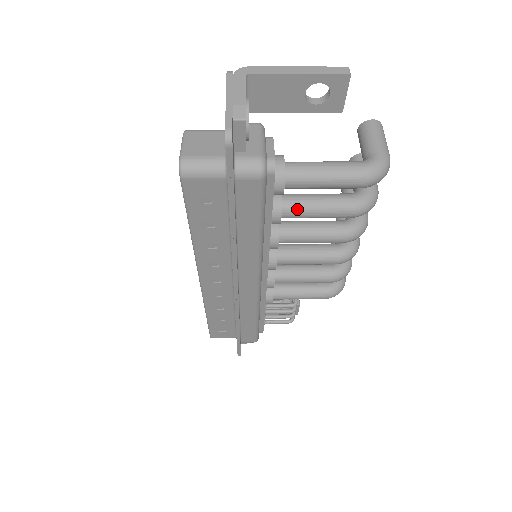
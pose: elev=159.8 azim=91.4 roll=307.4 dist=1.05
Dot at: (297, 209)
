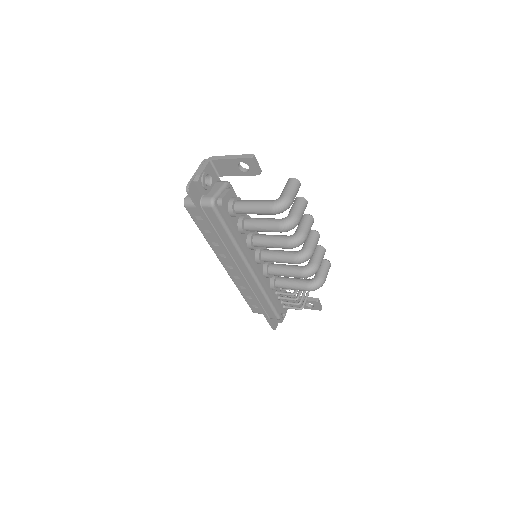
Dot at: (251, 226)
